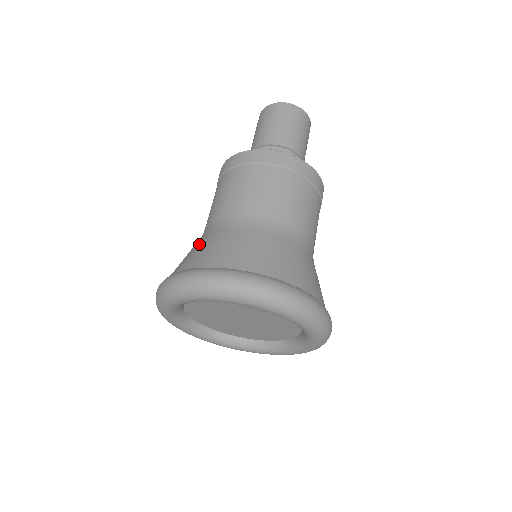
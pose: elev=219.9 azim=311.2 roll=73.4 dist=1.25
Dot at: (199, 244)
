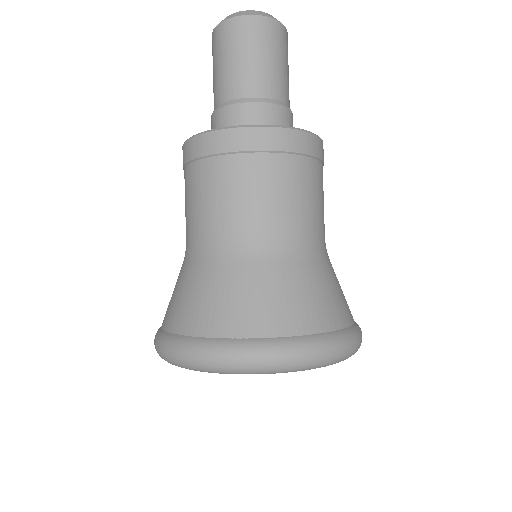
Dot at: occluded
